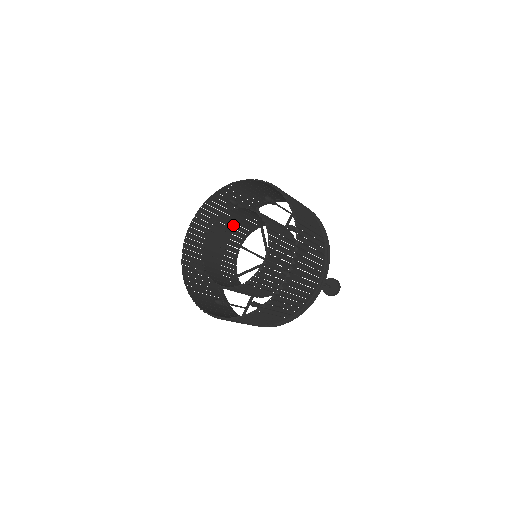
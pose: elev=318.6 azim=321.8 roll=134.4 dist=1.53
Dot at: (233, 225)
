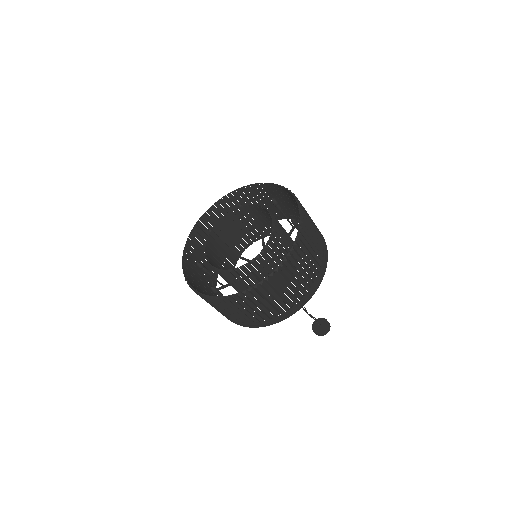
Dot at: (237, 228)
